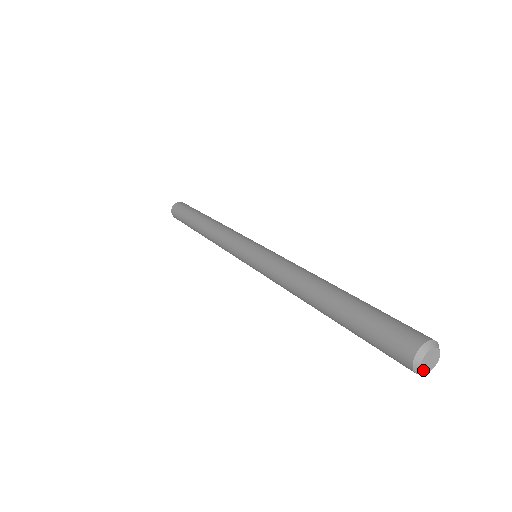
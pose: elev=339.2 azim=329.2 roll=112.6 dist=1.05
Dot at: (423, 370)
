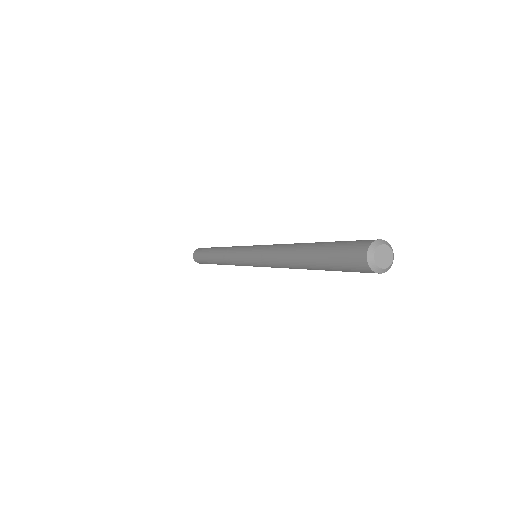
Dot at: (379, 266)
